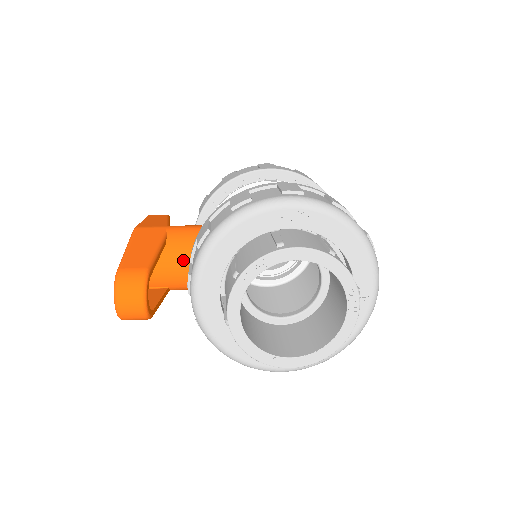
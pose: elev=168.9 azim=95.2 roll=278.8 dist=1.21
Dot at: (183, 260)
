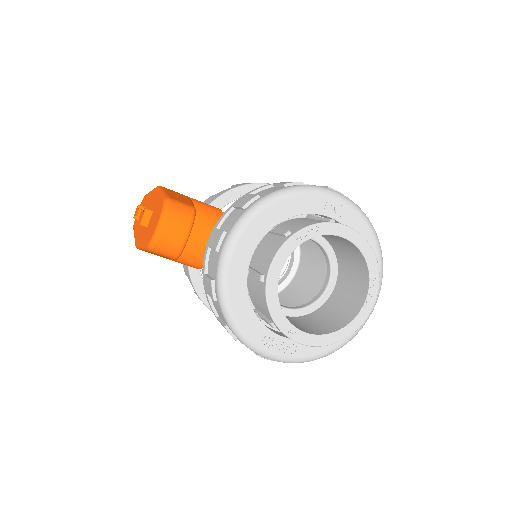
Dot at: (203, 228)
